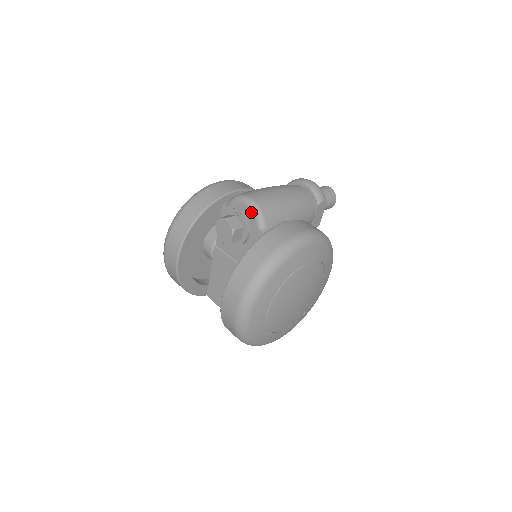
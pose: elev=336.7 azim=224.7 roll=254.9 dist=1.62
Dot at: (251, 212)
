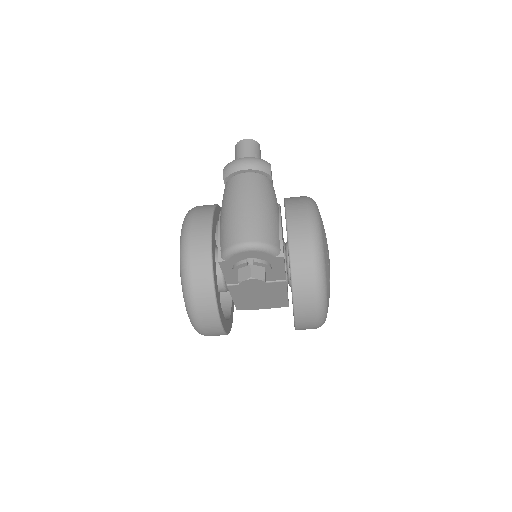
Dot at: (260, 252)
